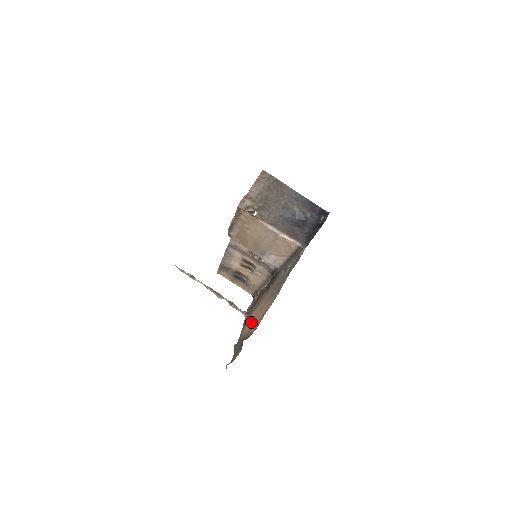
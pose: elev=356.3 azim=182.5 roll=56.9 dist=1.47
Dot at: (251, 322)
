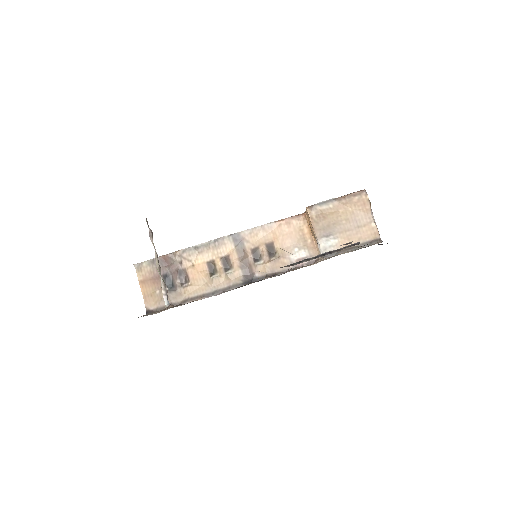
Dot at: occluded
